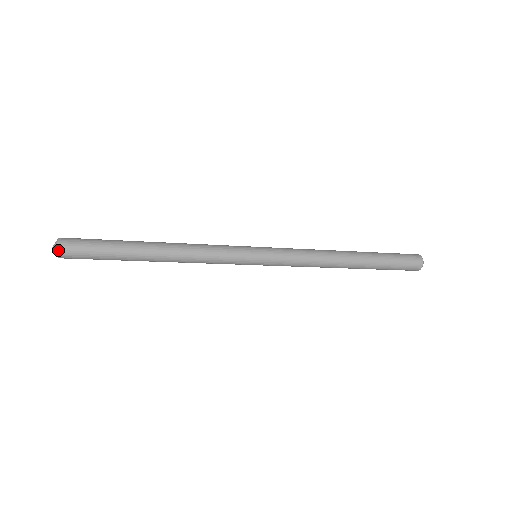
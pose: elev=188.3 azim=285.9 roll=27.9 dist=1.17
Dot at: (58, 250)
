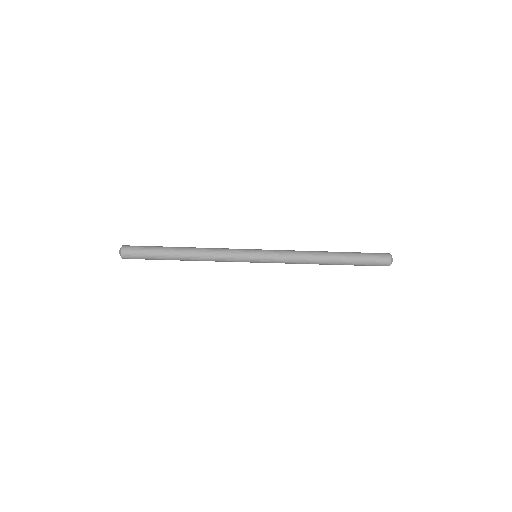
Dot at: (122, 249)
